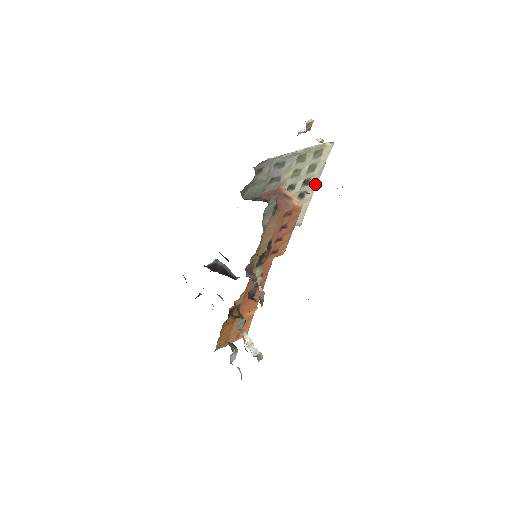
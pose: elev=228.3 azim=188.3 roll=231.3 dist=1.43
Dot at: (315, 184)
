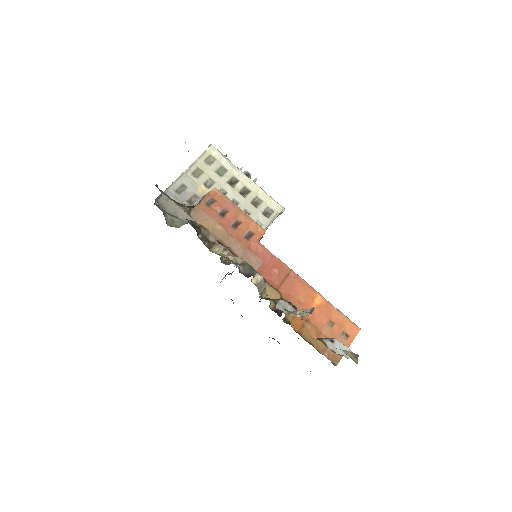
Dot at: (243, 176)
